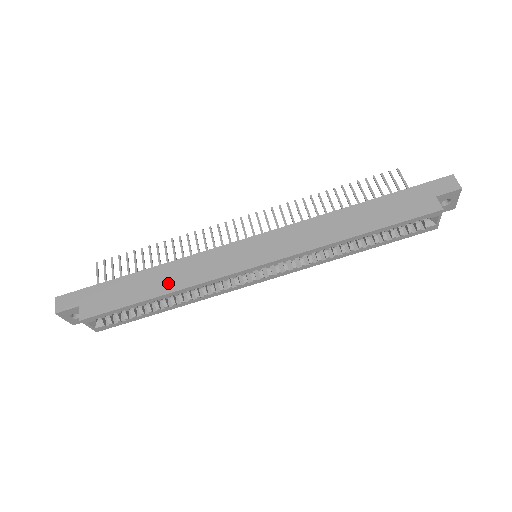
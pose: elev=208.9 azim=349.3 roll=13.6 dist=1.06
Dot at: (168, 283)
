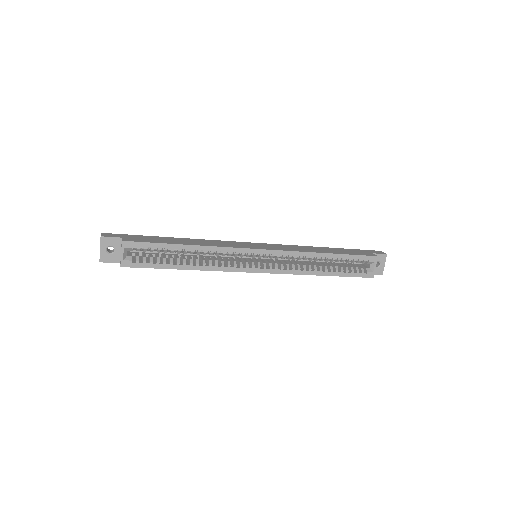
Dot at: (195, 243)
